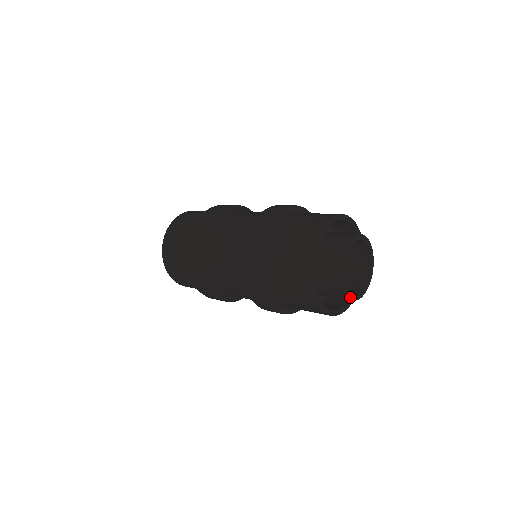
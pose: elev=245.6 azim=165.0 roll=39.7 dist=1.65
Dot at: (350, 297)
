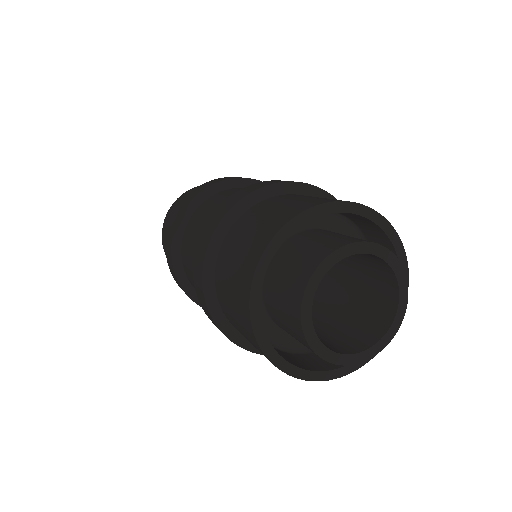
Dot at: (322, 352)
